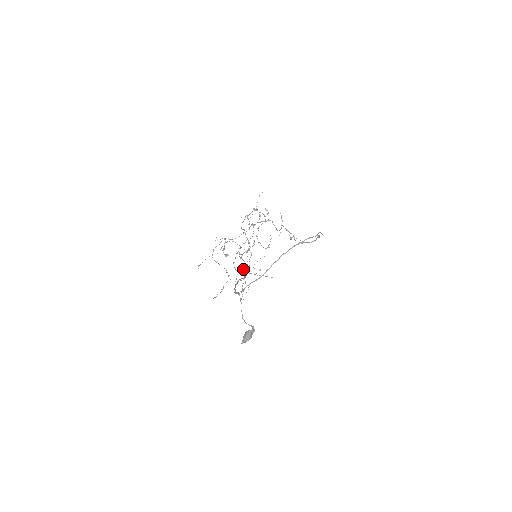
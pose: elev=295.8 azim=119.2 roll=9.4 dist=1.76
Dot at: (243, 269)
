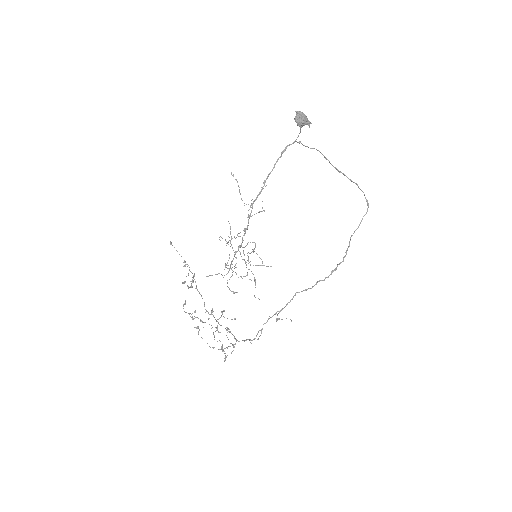
Dot at: (219, 273)
